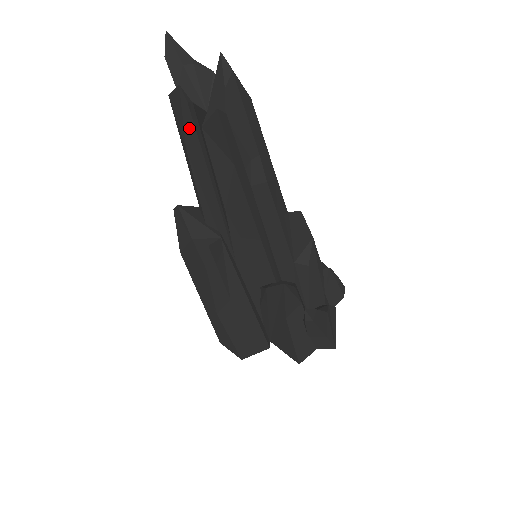
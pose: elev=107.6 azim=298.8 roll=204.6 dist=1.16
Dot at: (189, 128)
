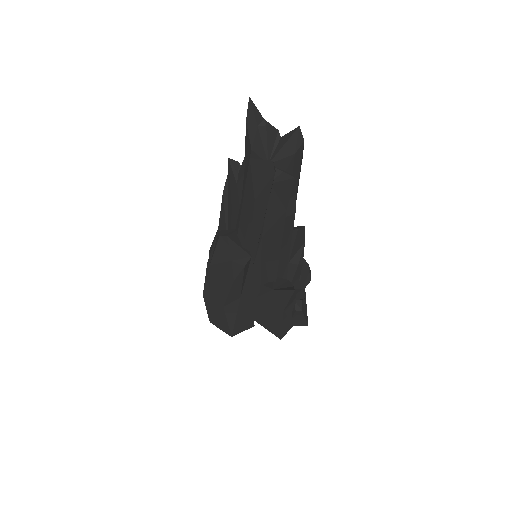
Dot at: (266, 188)
